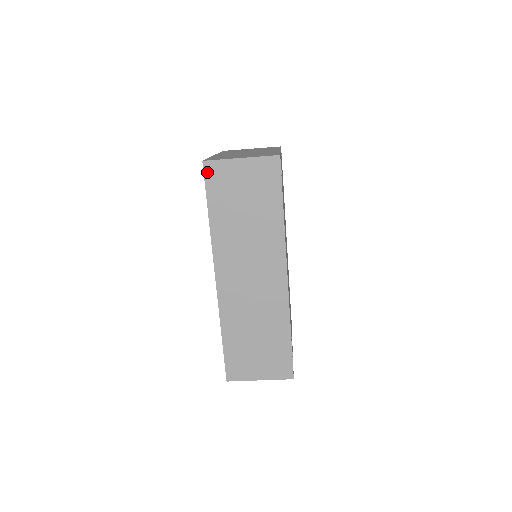
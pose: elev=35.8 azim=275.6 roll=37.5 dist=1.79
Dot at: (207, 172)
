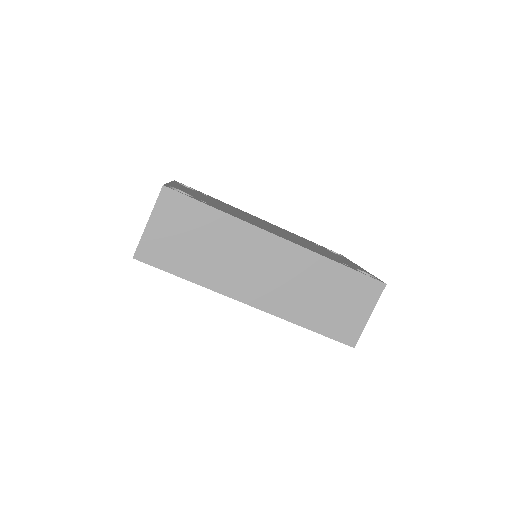
Dot at: (145, 259)
